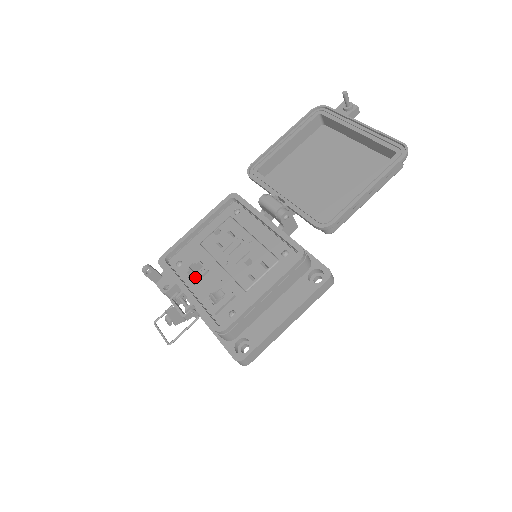
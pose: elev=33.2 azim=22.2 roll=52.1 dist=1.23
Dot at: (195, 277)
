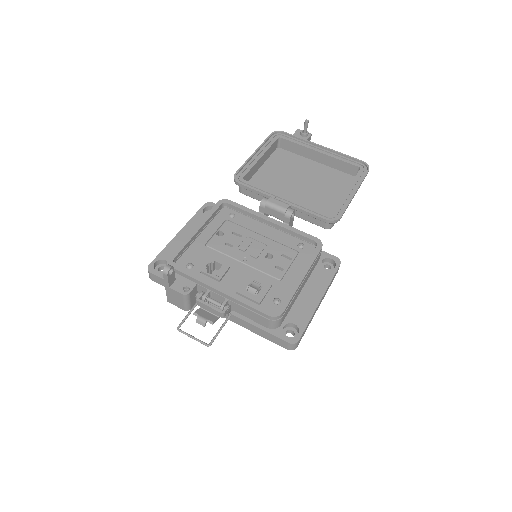
Dot at: (219, 275)
